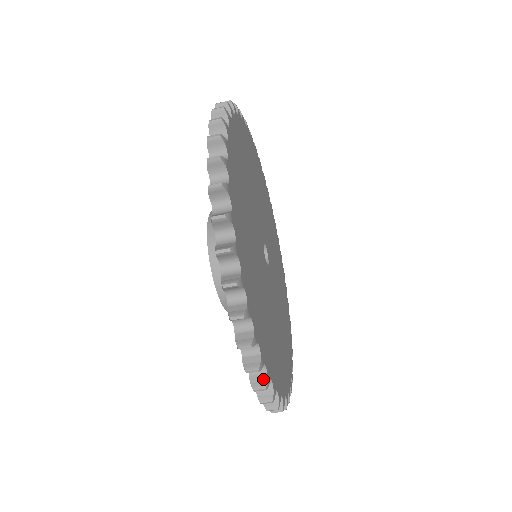
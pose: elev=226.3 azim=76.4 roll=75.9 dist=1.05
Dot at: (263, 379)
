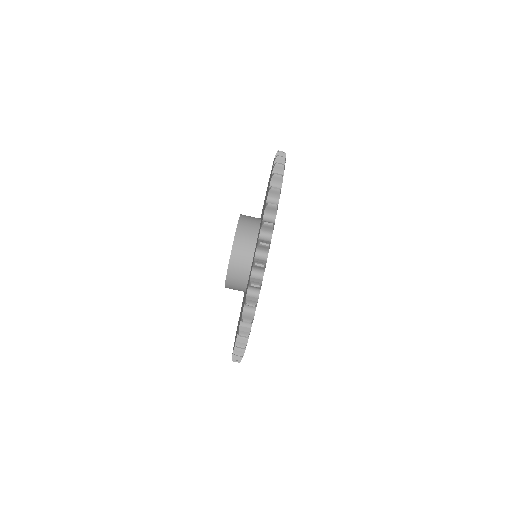
Dot at: (282, 168)
